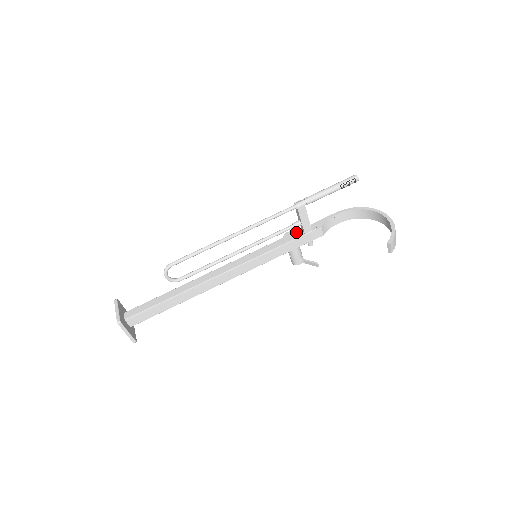
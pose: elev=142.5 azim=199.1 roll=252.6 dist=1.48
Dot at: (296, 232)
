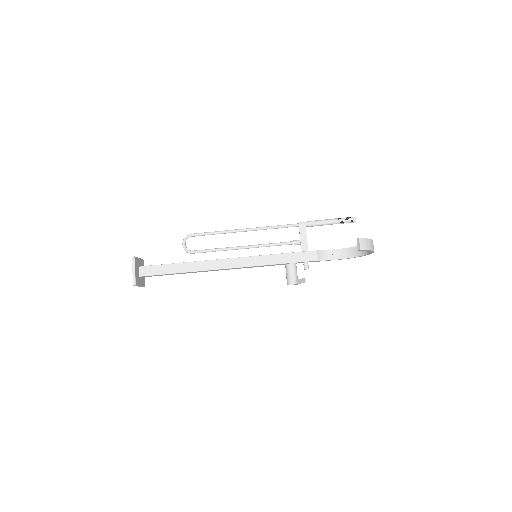
Dot at: occluded
